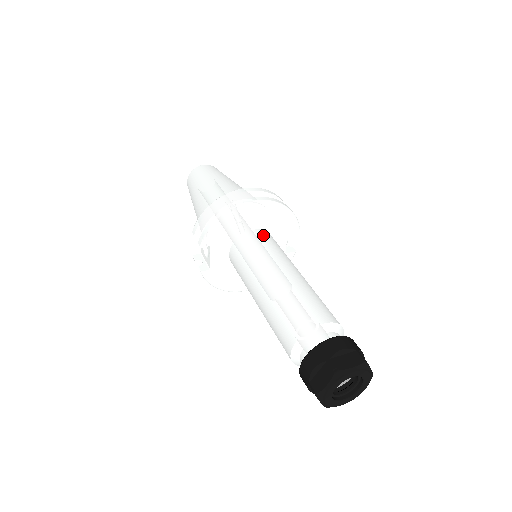
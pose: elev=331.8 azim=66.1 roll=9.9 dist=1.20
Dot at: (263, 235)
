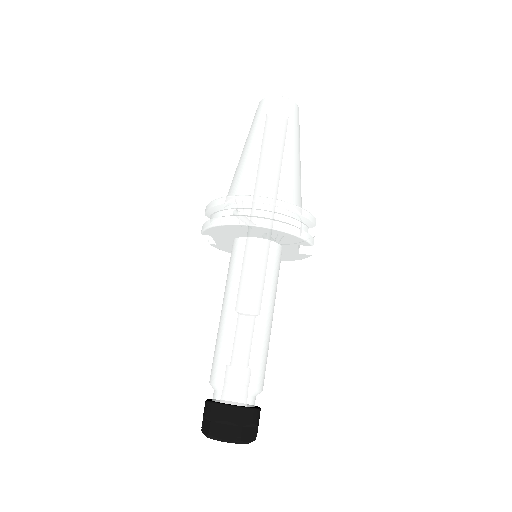
Dot at: (259, 249)
